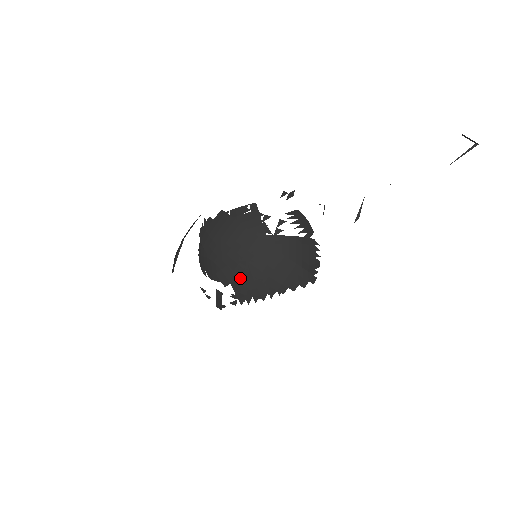
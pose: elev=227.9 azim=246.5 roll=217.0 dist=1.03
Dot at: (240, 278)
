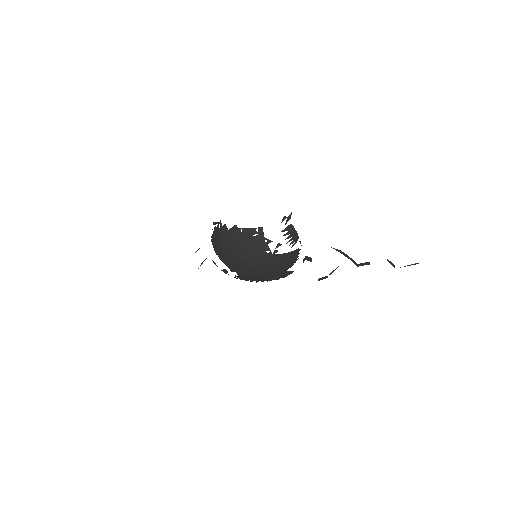
Dot at: (244, 272)
